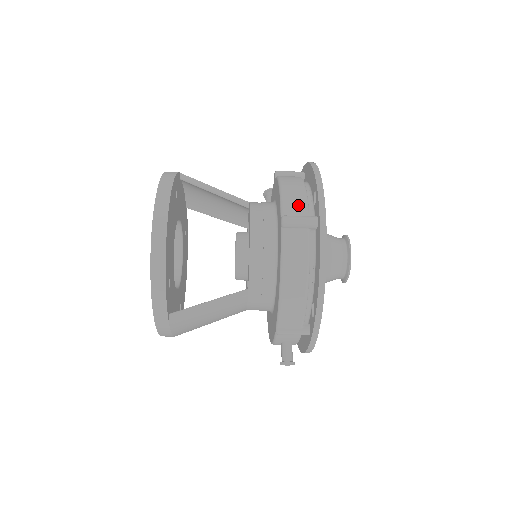
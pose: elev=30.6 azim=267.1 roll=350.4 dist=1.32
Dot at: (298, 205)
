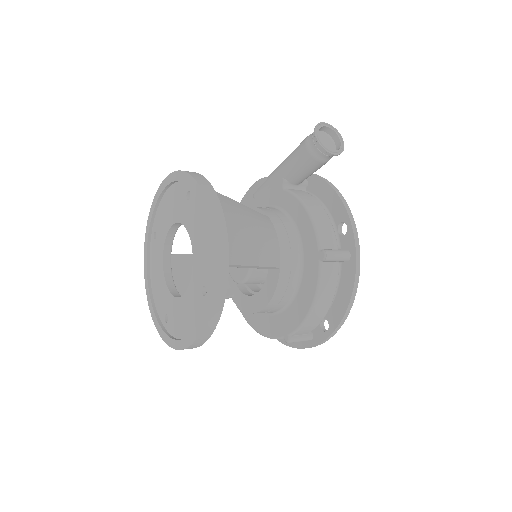
Dot at: (308, 330)
